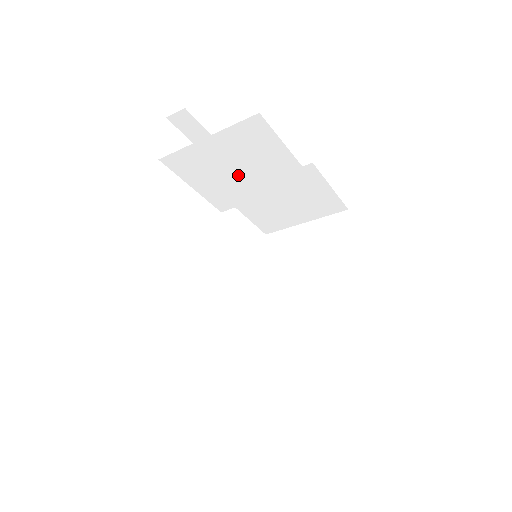
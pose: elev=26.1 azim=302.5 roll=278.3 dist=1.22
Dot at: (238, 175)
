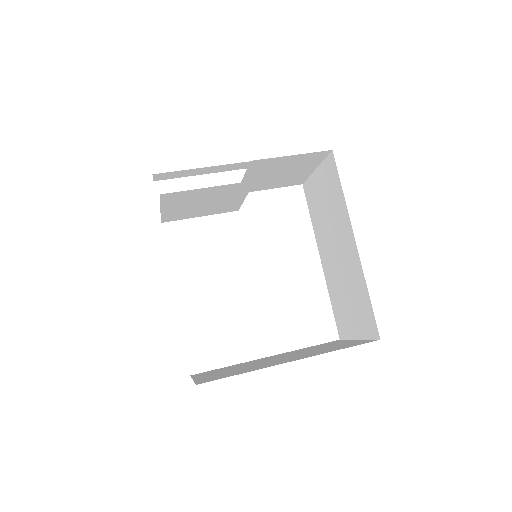
Dot at: (210, 203)
